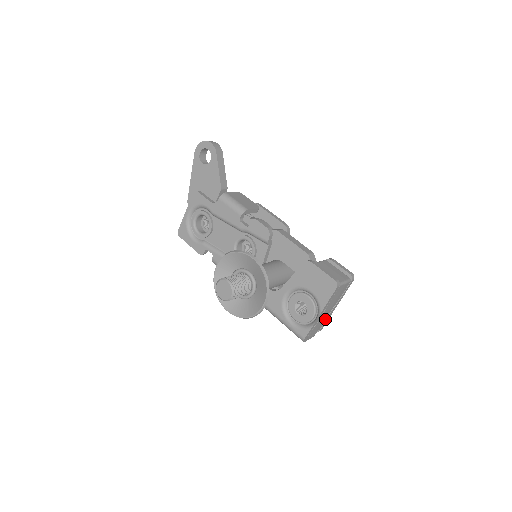
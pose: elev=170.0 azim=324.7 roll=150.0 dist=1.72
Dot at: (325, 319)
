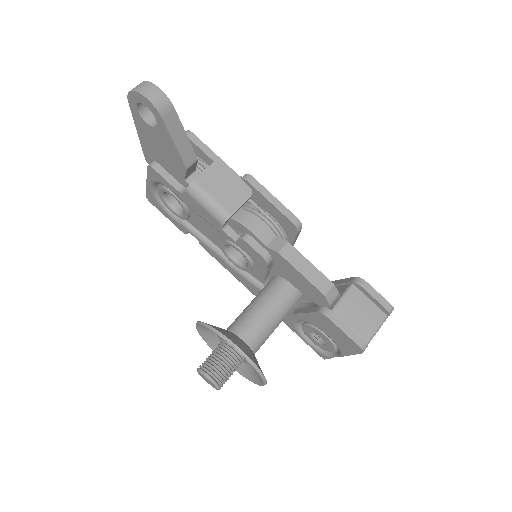
Dot at: occluded
